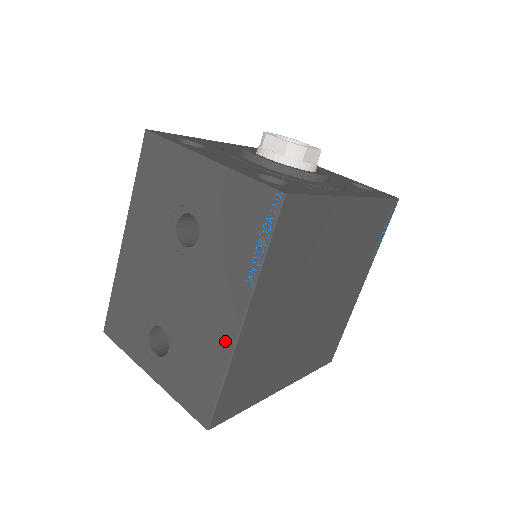
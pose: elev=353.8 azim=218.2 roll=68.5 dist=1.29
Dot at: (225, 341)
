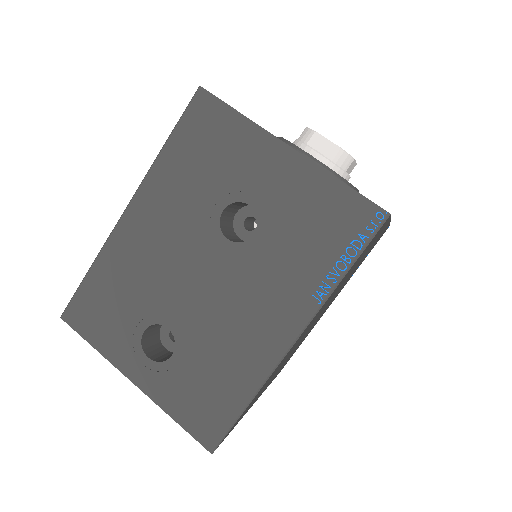
Dot at: (265, 357)
